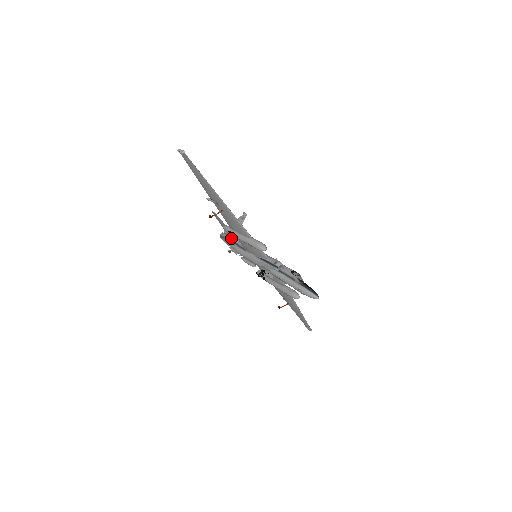
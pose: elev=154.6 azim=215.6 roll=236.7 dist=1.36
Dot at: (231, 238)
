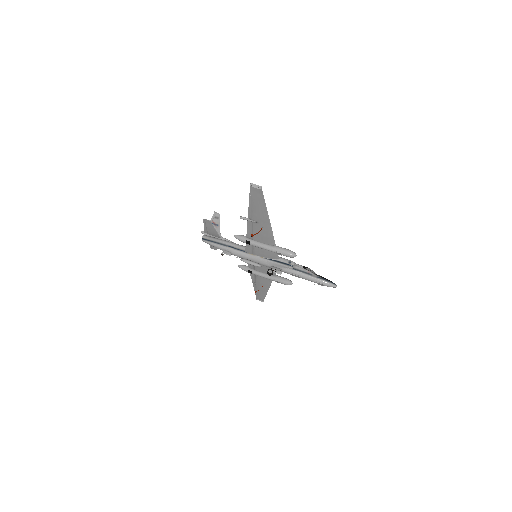
Dot at: (221, 241)
